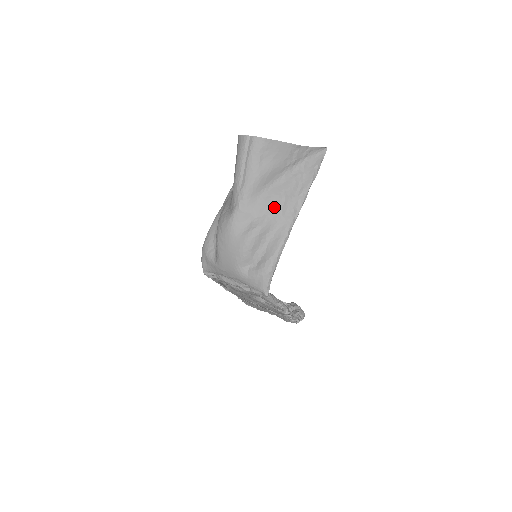
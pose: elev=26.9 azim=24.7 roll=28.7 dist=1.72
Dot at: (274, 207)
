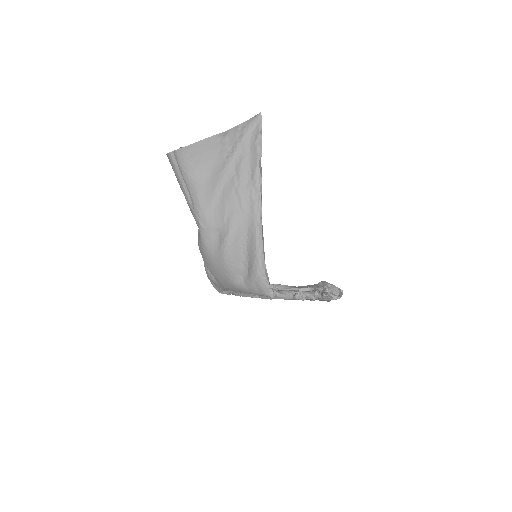
Dot at: (233, 208)
